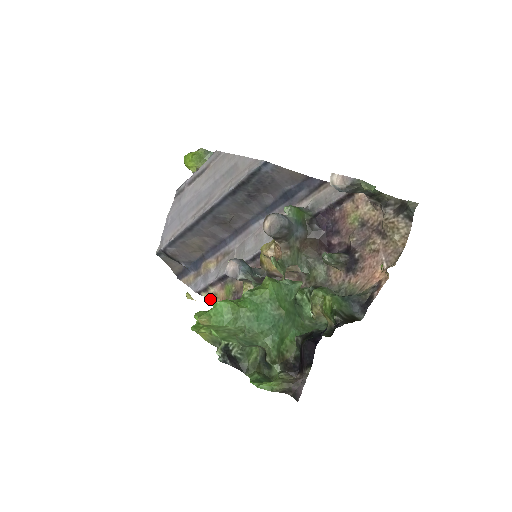
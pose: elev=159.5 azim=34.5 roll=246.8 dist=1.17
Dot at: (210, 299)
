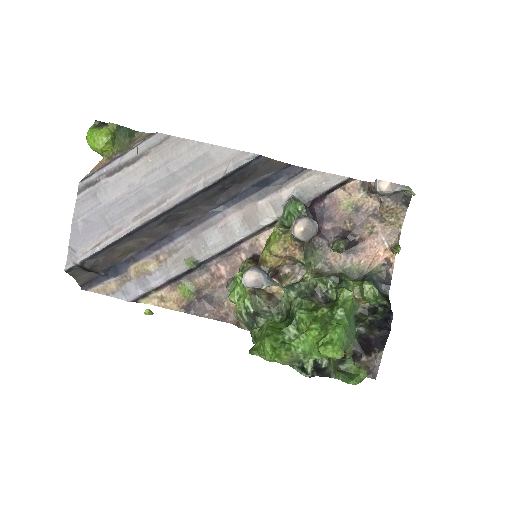
Dot at: (154, 304)
